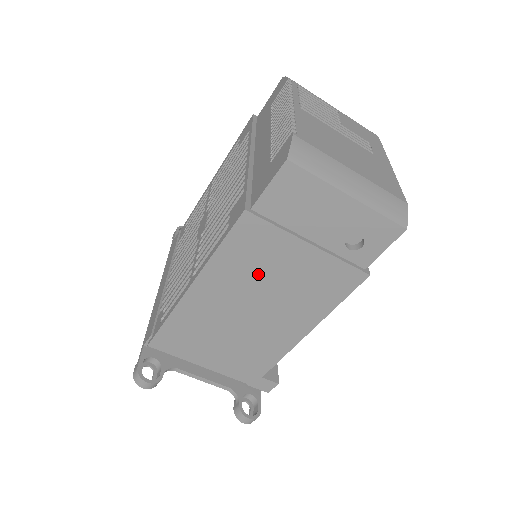
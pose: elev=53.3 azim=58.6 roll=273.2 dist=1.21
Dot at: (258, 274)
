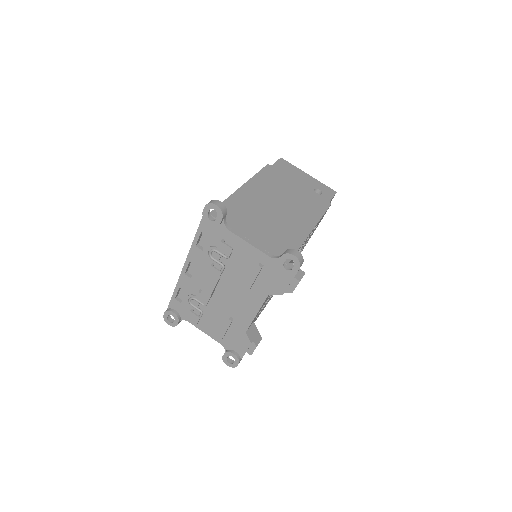
Dot at: (278, 189)
